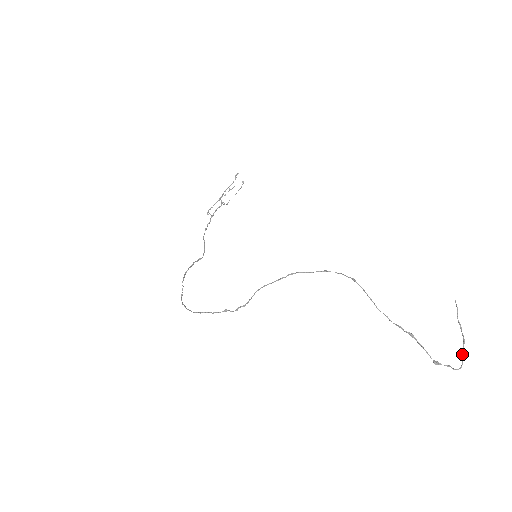
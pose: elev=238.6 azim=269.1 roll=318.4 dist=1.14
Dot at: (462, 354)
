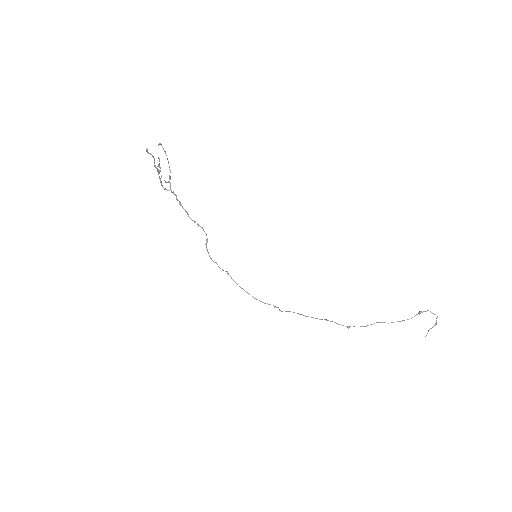
Dot at: occluded
